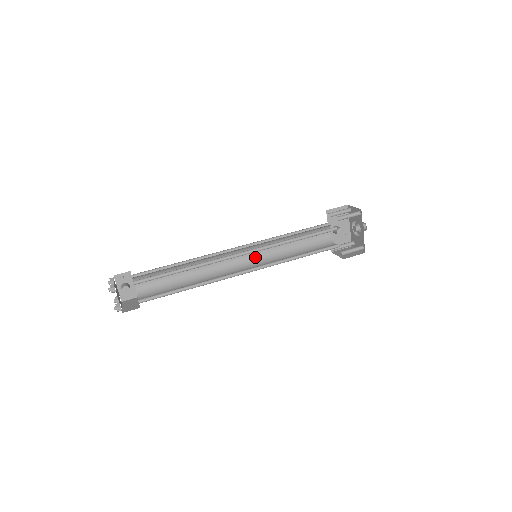
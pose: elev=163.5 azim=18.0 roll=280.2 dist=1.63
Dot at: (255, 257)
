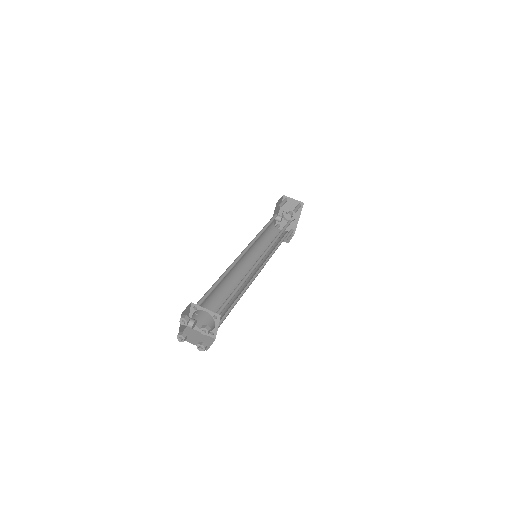
Dot at: (247, 255)
